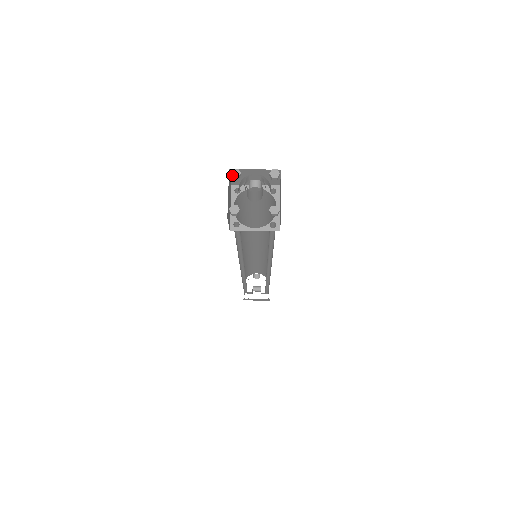
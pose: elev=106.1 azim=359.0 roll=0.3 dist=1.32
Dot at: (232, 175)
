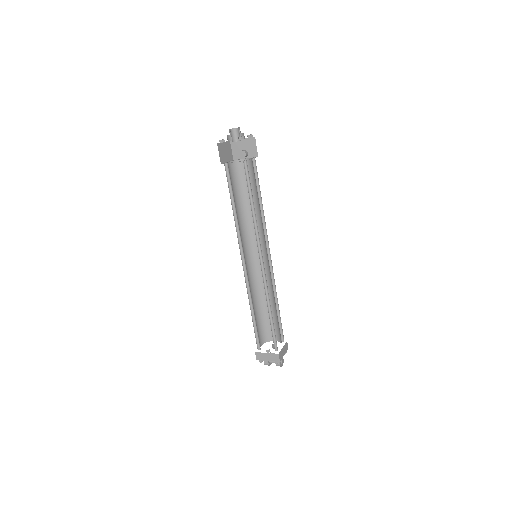
Dot at: occluded
